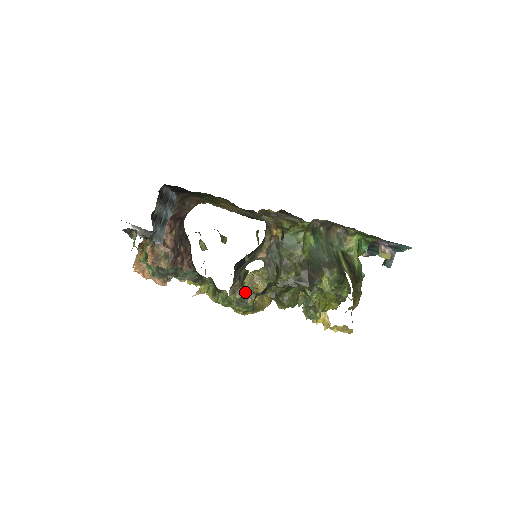
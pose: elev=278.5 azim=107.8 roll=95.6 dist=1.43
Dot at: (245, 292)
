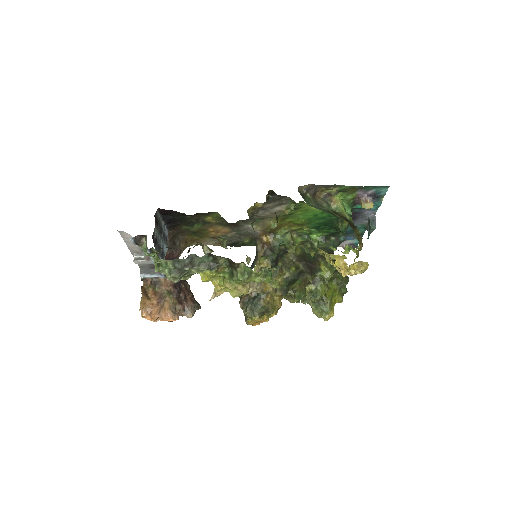
Dot at: occluded
